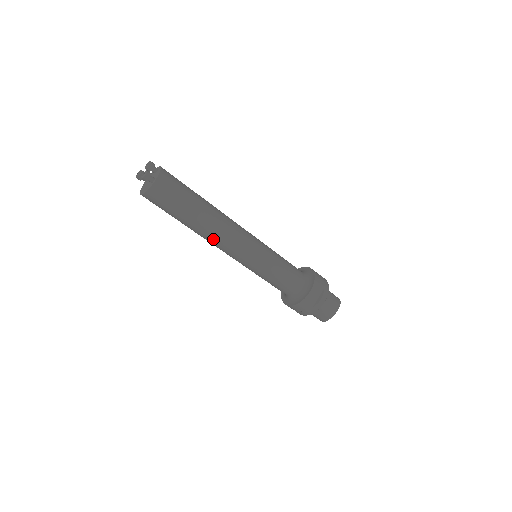
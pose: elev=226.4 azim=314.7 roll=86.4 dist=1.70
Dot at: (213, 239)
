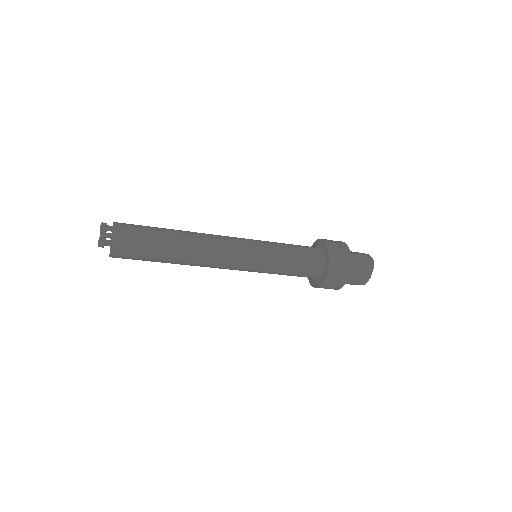
Dot at: (199, 265)
